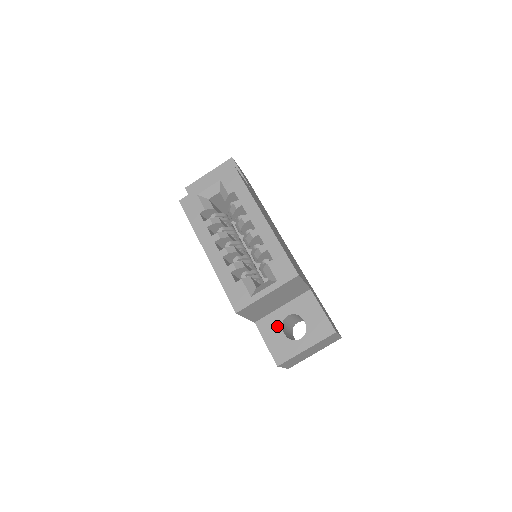
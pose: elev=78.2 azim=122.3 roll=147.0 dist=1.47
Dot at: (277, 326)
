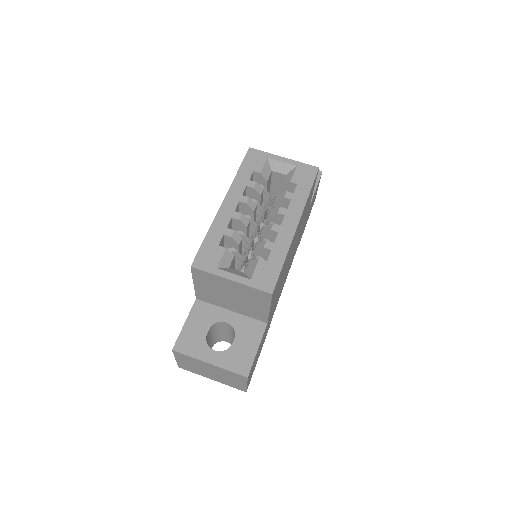
Dot at: (209, 320)
